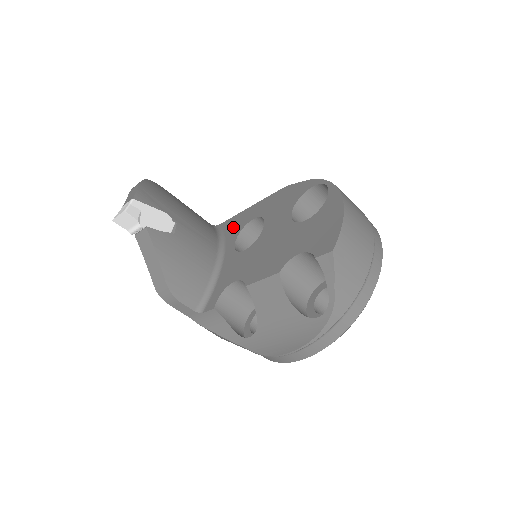
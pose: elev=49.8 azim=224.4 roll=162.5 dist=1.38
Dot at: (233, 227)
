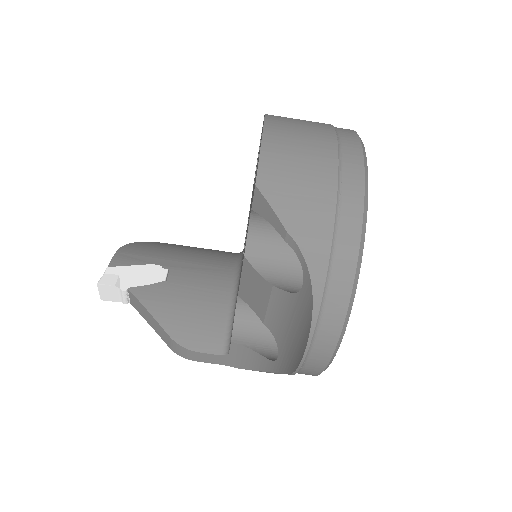
Dot at: occluded
